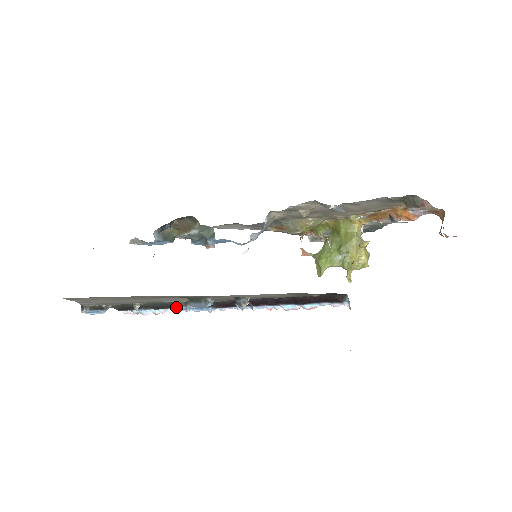
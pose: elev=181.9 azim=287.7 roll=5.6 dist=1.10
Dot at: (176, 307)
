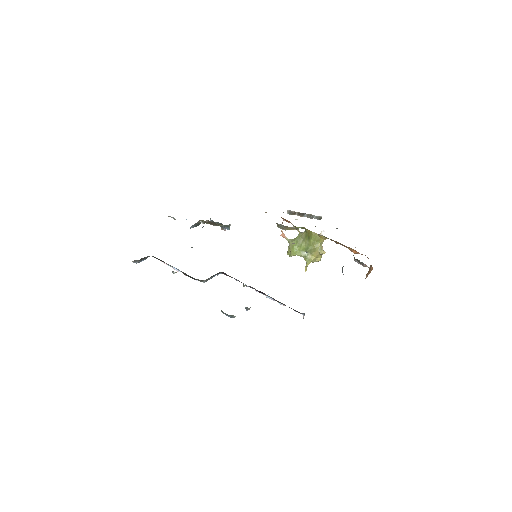
Dot at: occluded
